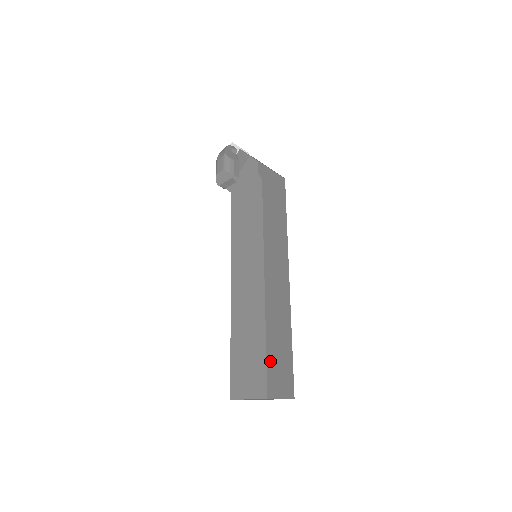
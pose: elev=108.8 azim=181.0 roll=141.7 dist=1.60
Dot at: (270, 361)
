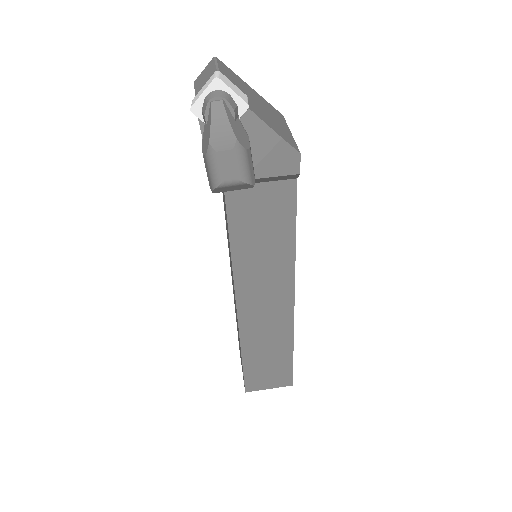
Dot at: occluded
